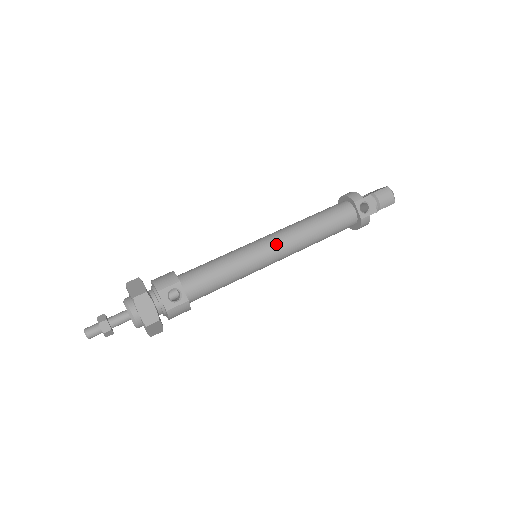
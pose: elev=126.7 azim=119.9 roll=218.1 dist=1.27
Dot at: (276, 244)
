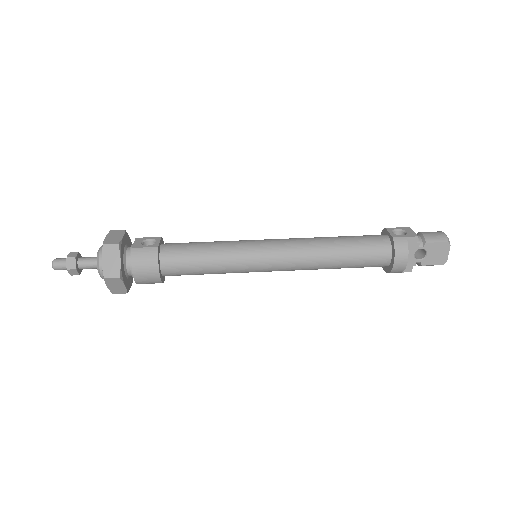
Dot at: (278, 239)
